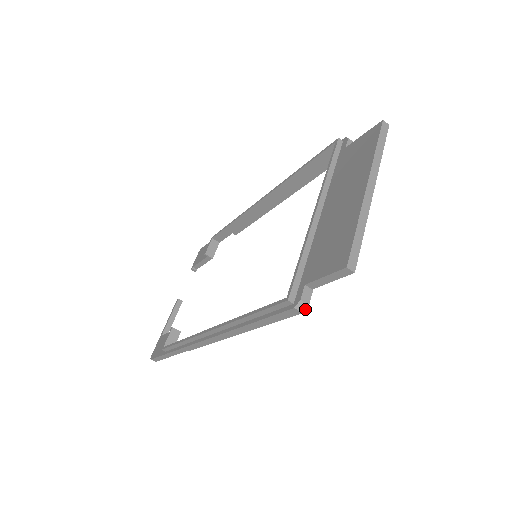
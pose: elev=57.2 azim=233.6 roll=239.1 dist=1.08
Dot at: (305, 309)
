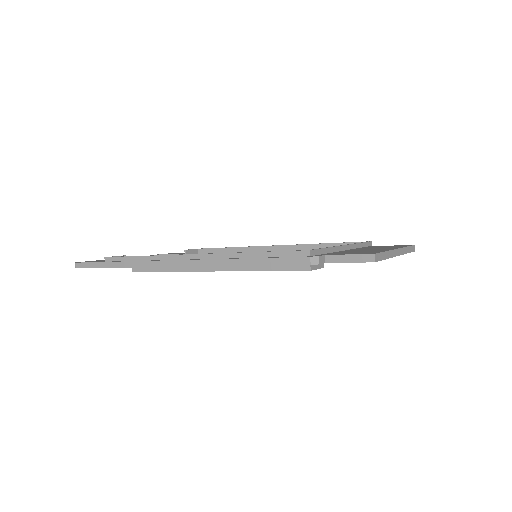
Dot at: (311, 268)
